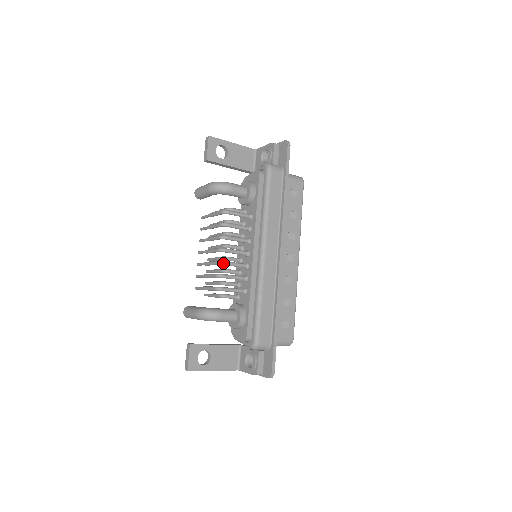
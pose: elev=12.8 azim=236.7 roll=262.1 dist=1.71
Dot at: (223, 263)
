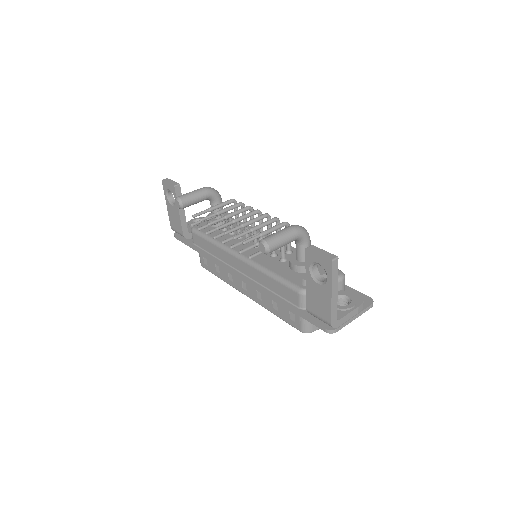
Dot at: (270, 216)
